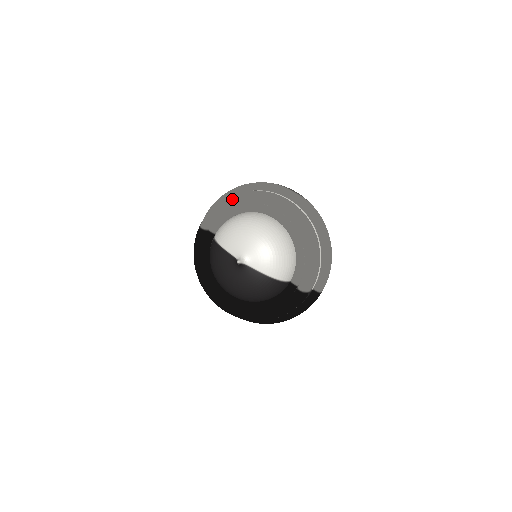
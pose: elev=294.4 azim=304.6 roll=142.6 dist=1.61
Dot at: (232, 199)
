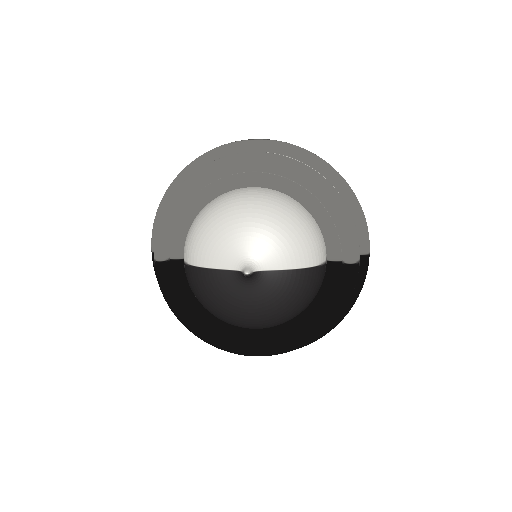
Dot at: (180, 193)
